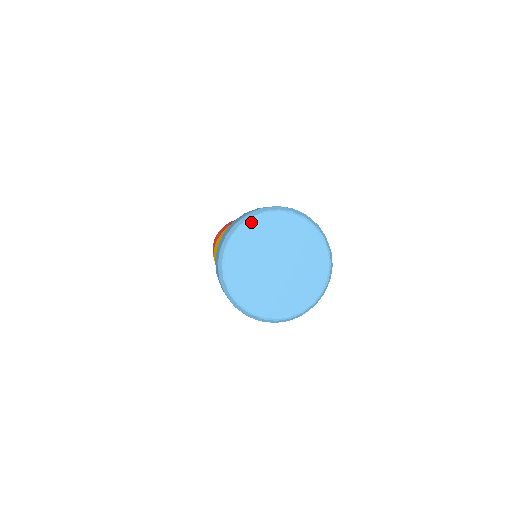
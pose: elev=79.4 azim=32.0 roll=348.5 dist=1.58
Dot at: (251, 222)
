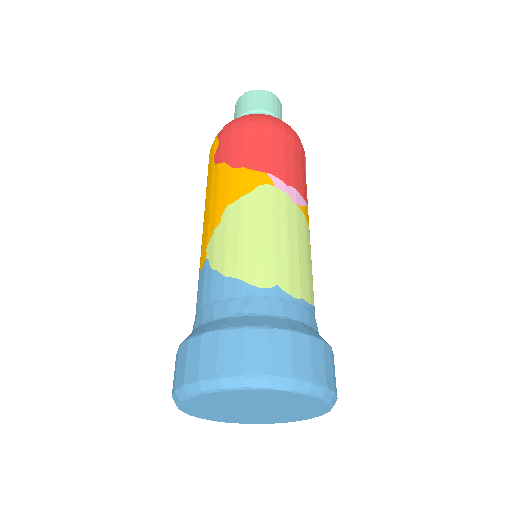
Dot at: (262, 391)
